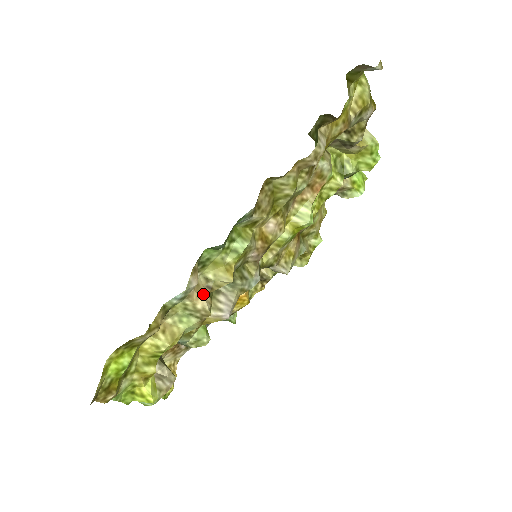
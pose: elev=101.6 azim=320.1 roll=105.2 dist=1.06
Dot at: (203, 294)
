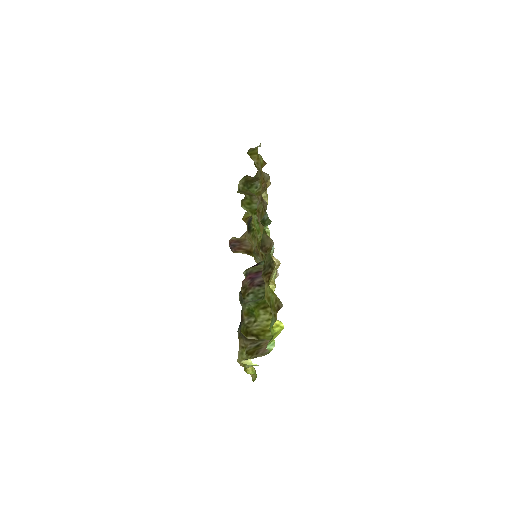
Dot at: occluded
